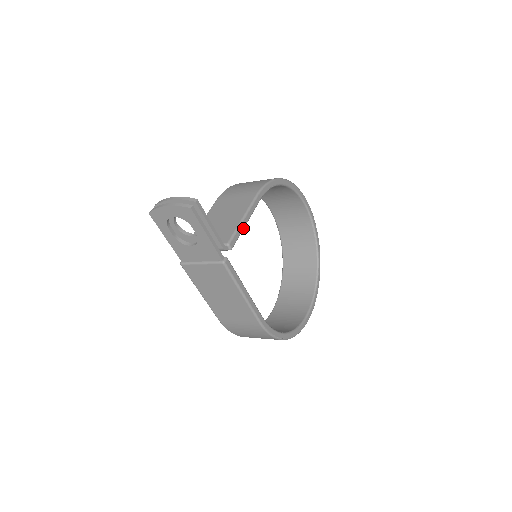
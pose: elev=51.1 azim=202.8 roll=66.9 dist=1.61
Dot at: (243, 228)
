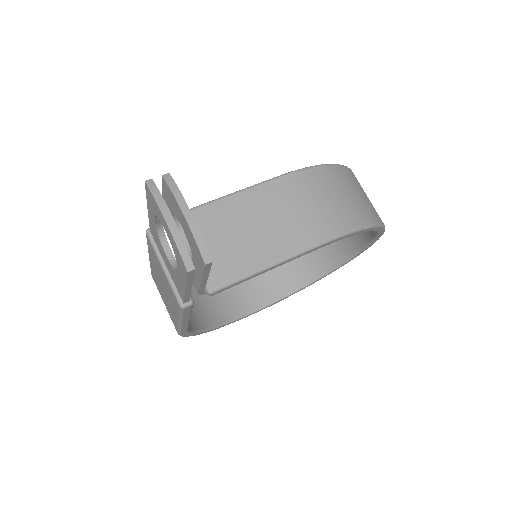
Dot at: (254, 276)
